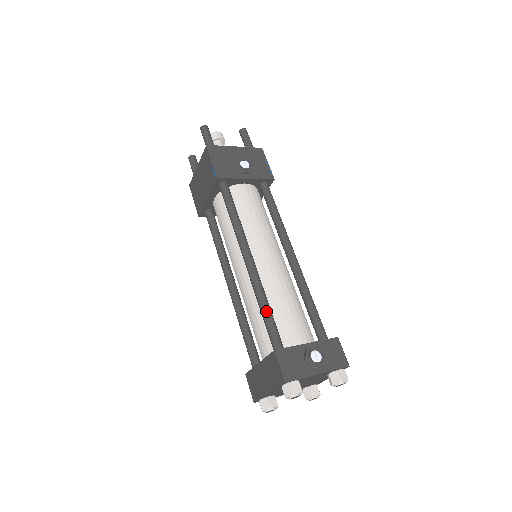
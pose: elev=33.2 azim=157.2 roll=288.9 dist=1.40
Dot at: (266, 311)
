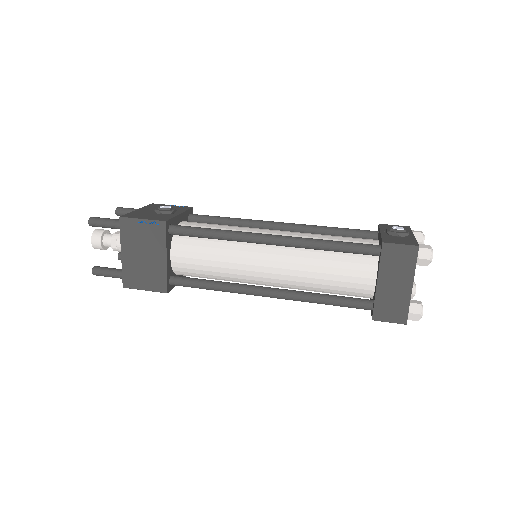
Dot at: (335, 242)
